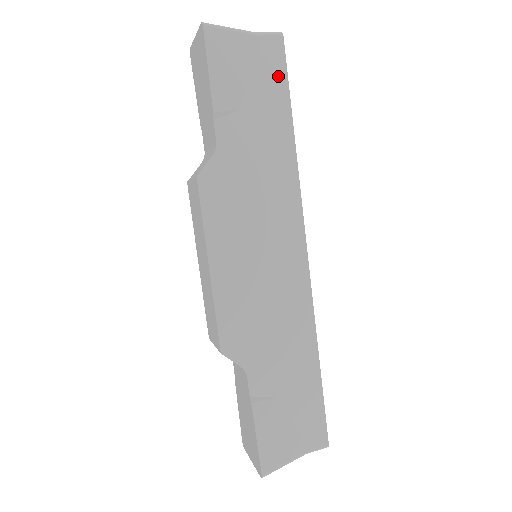
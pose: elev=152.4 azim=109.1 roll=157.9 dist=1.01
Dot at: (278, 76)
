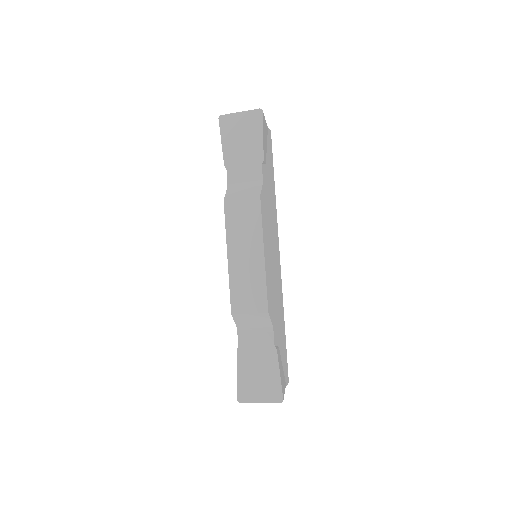
Dot at: (271, 152)
